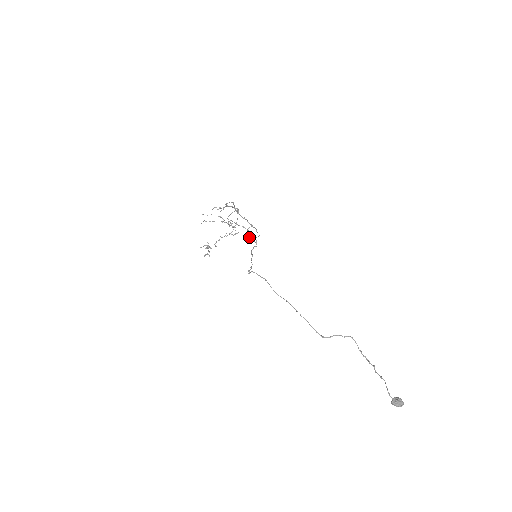
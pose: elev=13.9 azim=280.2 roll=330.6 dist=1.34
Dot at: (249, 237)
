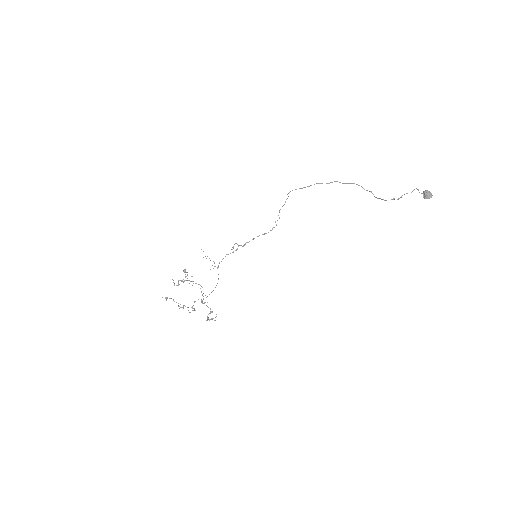
Dot at: (208, 318)
